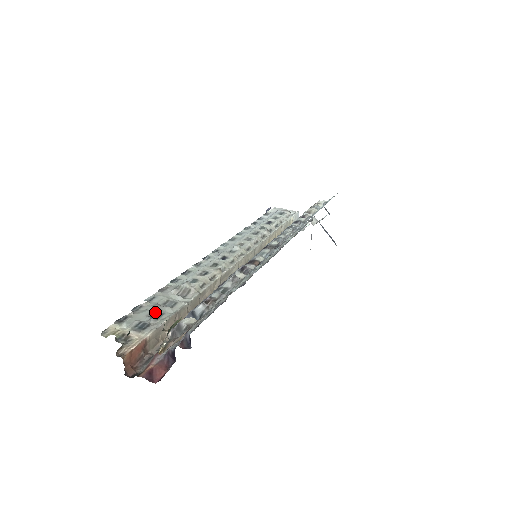
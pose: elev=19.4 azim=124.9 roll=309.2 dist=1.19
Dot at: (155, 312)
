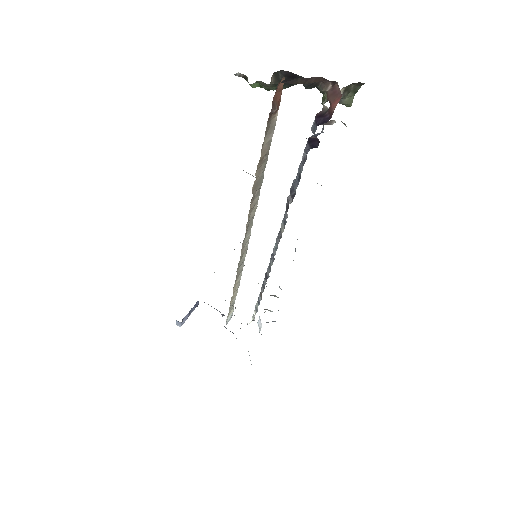
Dot at: occluded
